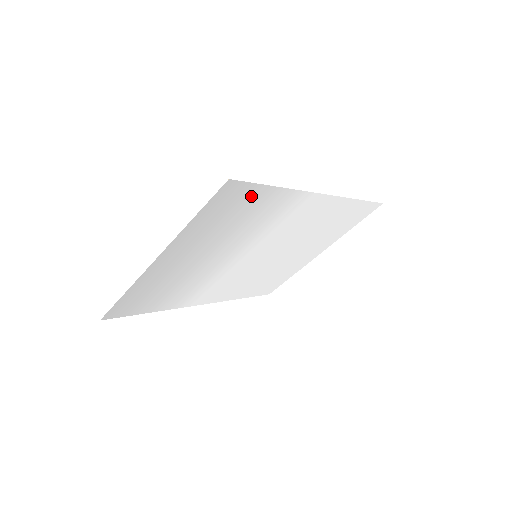
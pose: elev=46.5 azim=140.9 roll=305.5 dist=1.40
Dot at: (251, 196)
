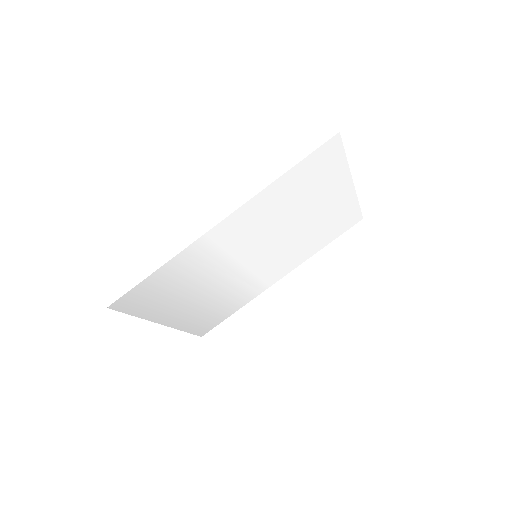
Dot at: (148, 287)
